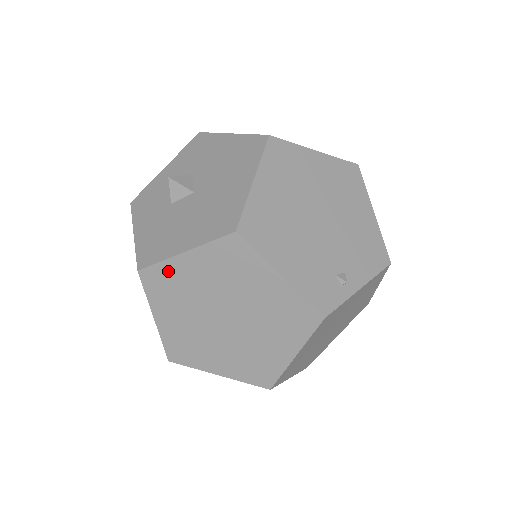
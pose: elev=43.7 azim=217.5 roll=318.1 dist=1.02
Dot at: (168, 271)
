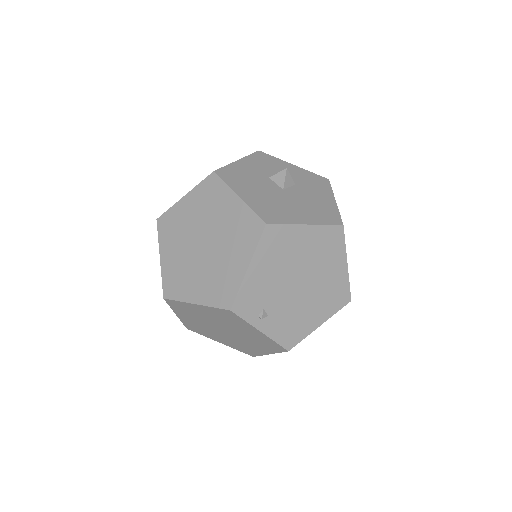
Dot at: (221, 191)
